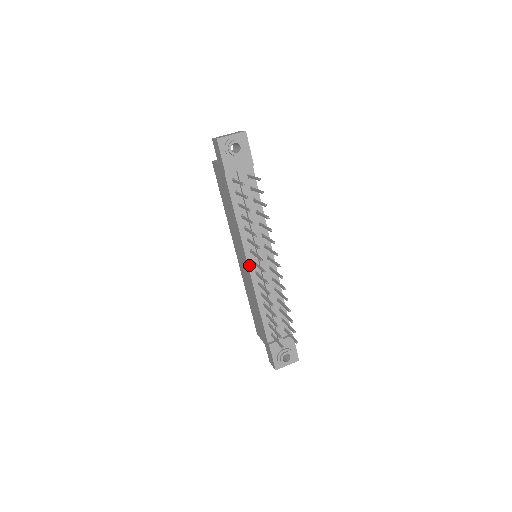
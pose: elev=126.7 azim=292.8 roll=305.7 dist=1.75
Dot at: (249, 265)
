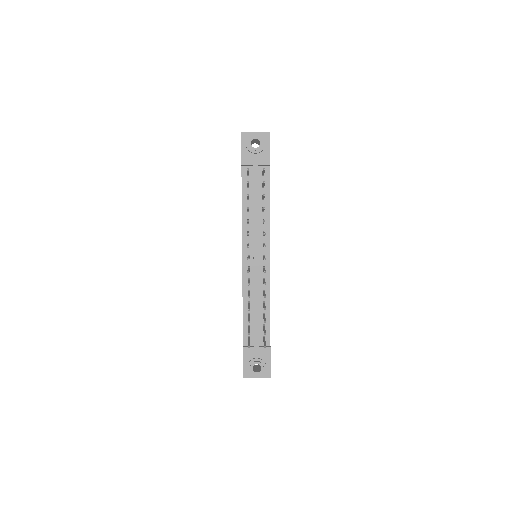
Dot at: (243, 258)
